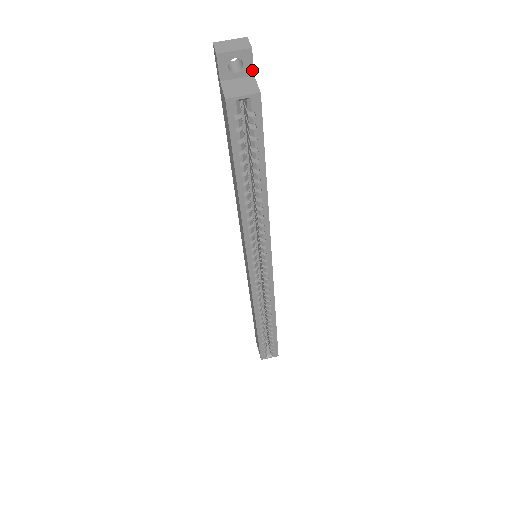
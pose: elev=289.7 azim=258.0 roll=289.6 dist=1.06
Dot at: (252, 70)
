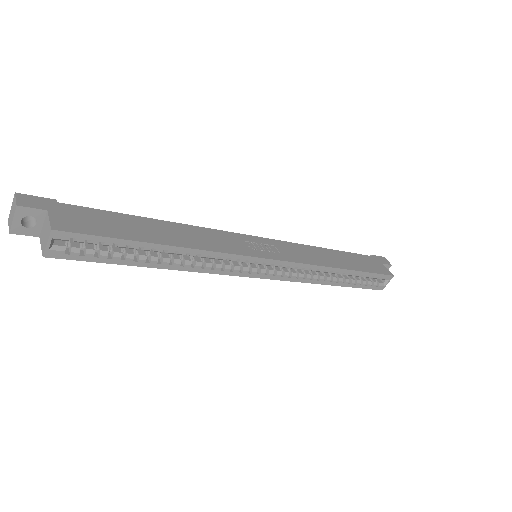
Dot at: (41, 210)
